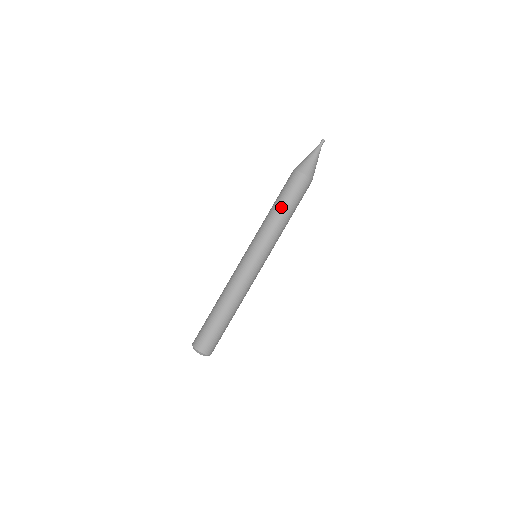
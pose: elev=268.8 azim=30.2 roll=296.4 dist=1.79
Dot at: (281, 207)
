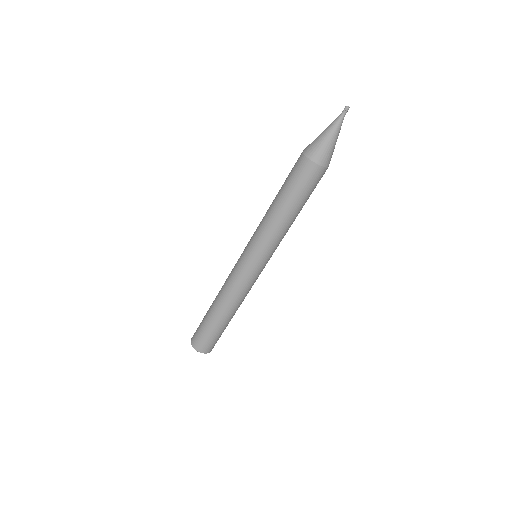
Dot at: (277, 199)
